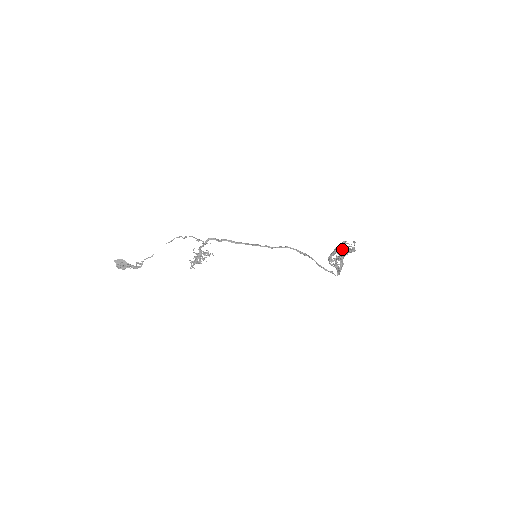
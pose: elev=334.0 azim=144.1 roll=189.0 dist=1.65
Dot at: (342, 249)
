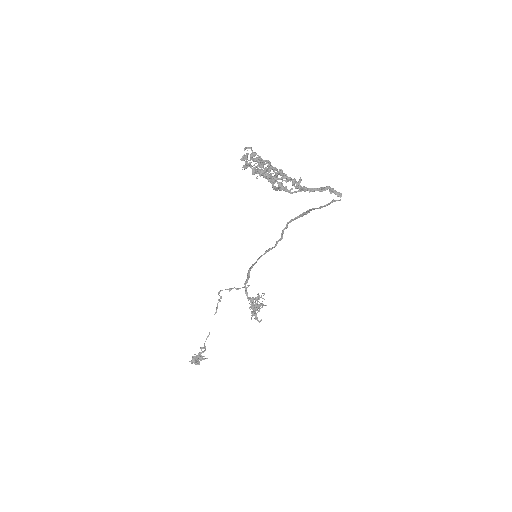
Dot at: (269, 167)
